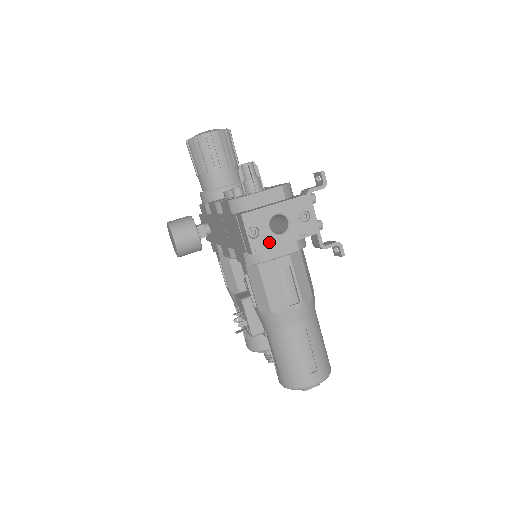
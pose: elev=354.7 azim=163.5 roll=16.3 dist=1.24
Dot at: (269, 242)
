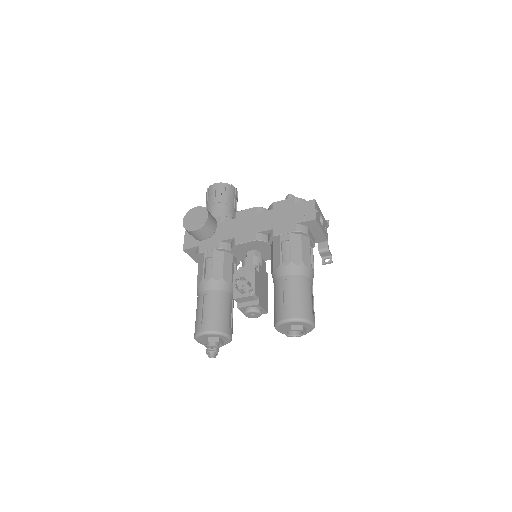
Dot at: (319, 222)
